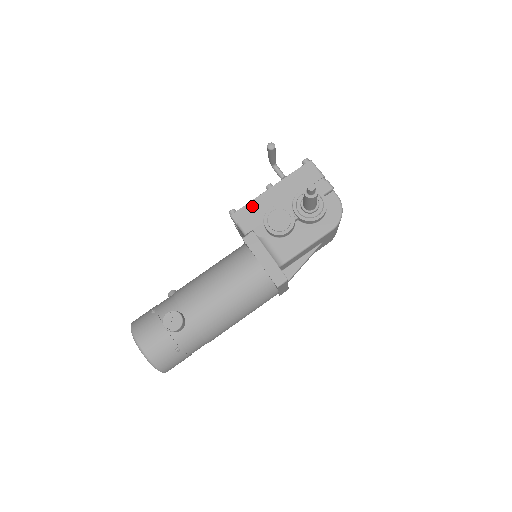
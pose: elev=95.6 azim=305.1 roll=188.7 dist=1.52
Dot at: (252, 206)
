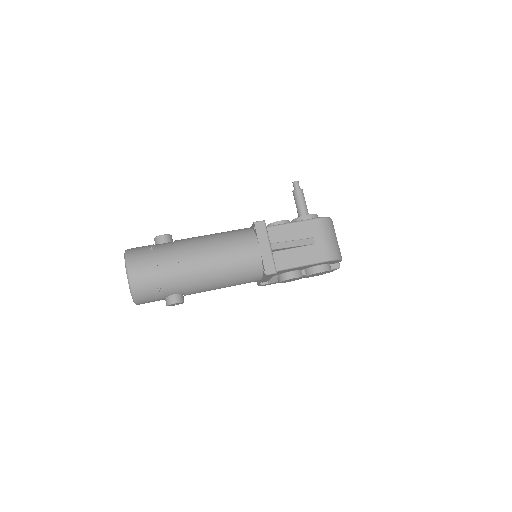
Dot at: occluded
